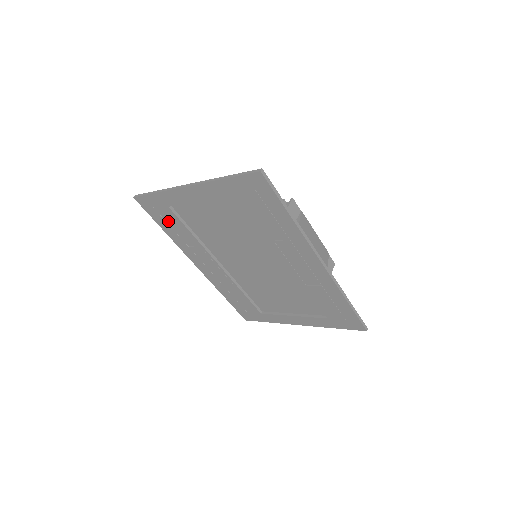
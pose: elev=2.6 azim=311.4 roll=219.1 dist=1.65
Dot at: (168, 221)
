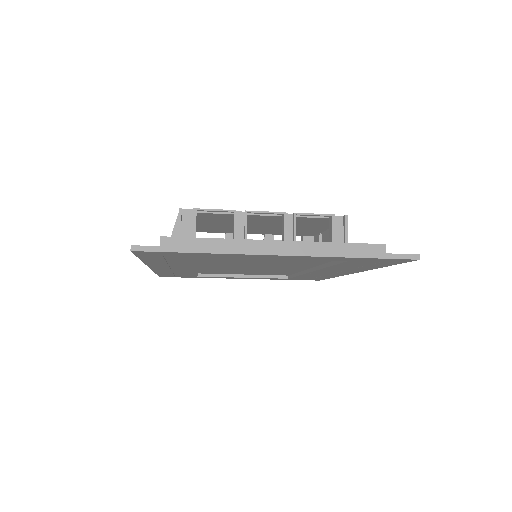
Dot at: (171, 259)
